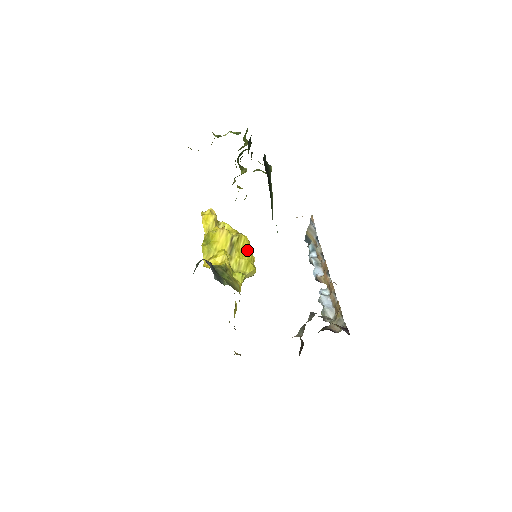
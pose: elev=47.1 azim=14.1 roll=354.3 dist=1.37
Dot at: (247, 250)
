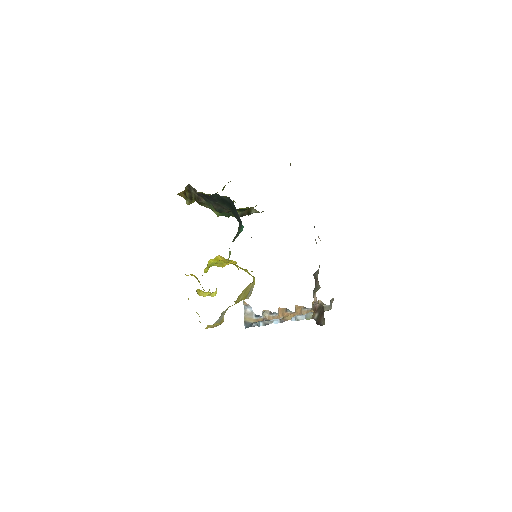
Dot at: occluded
